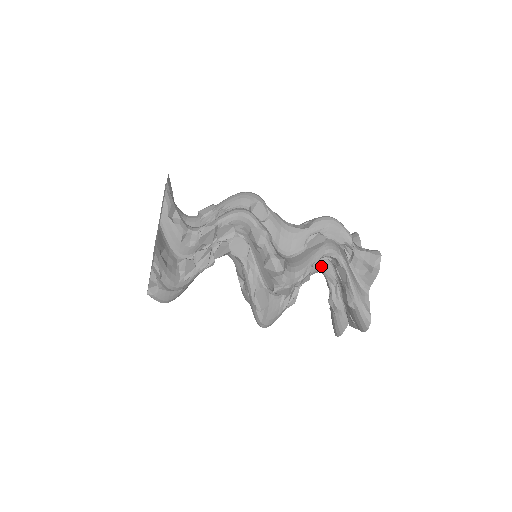
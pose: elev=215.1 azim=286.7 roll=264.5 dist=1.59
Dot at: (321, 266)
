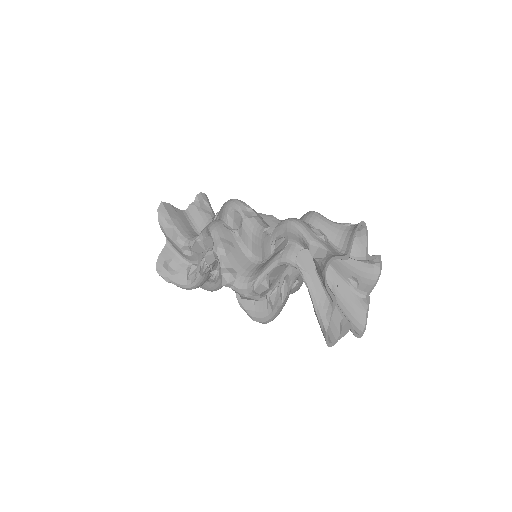
Dot at: occluded
